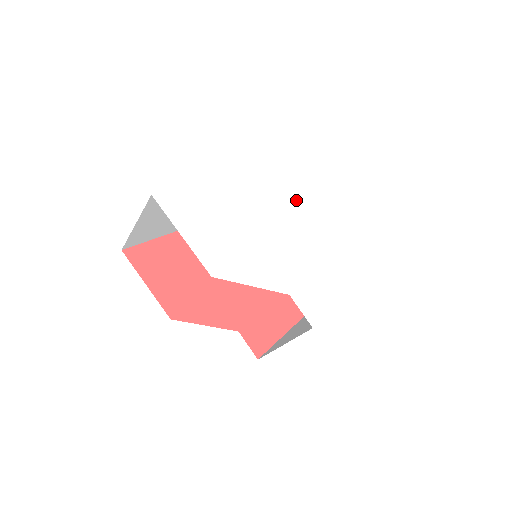
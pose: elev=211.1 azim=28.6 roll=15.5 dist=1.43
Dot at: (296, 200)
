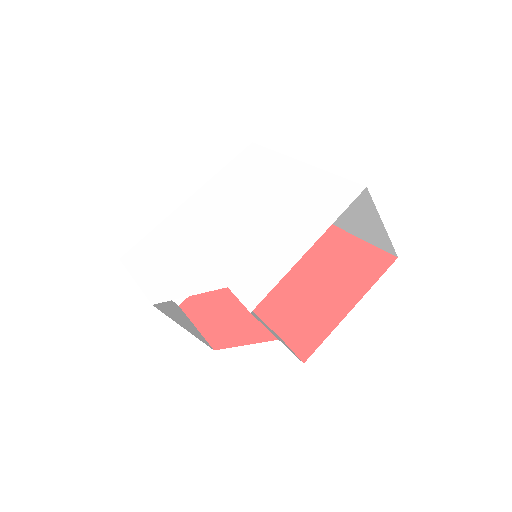
Dot at: (253, 181)
